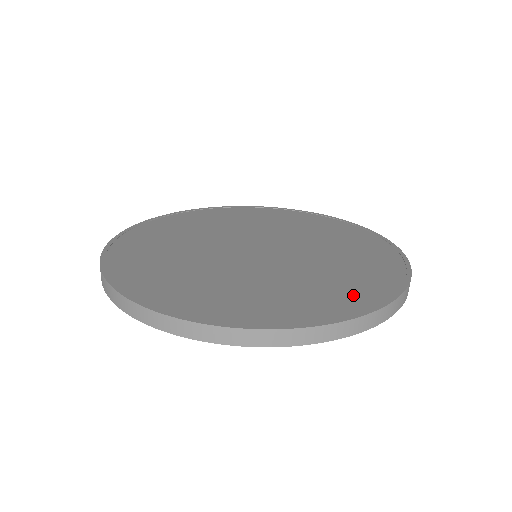
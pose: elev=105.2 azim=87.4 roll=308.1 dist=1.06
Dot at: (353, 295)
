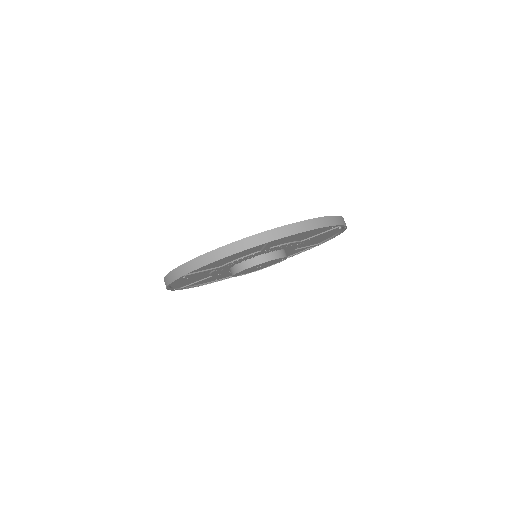
Dot at: occluded
